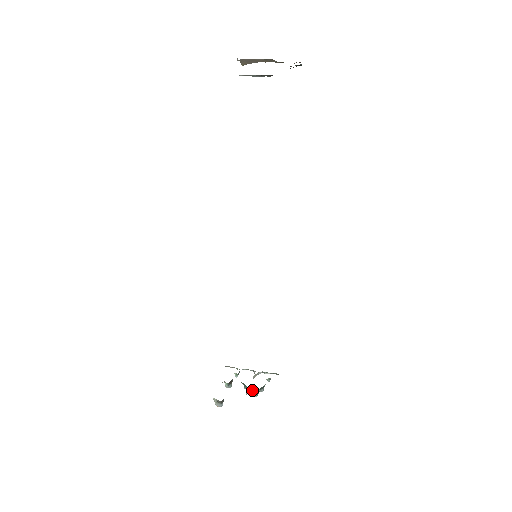
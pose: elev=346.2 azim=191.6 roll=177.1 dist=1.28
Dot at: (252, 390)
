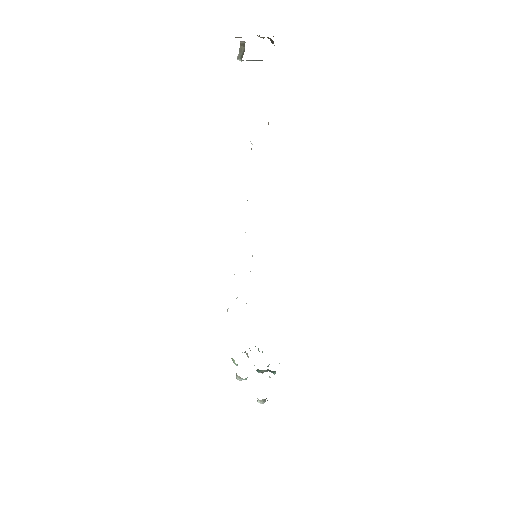
Dot at: (267, 371)
